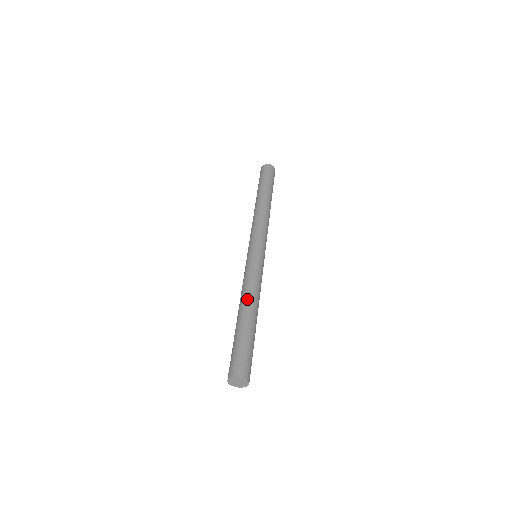
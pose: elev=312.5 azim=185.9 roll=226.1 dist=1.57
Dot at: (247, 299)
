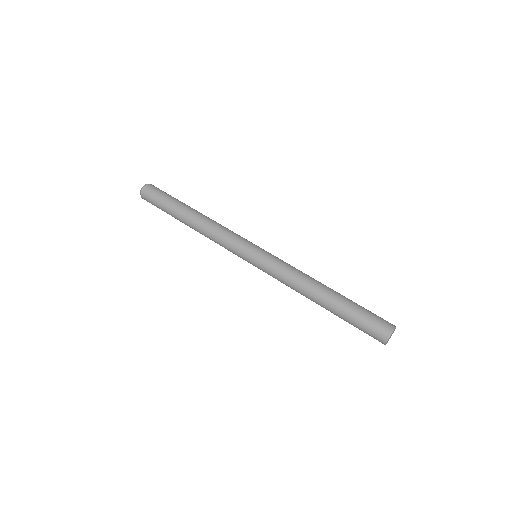
Dot at: (307, 293)
